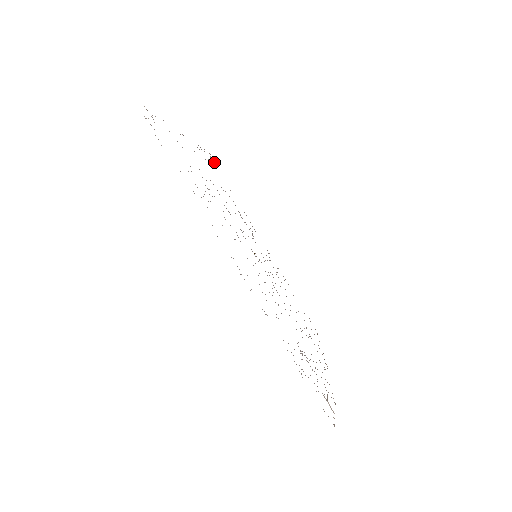
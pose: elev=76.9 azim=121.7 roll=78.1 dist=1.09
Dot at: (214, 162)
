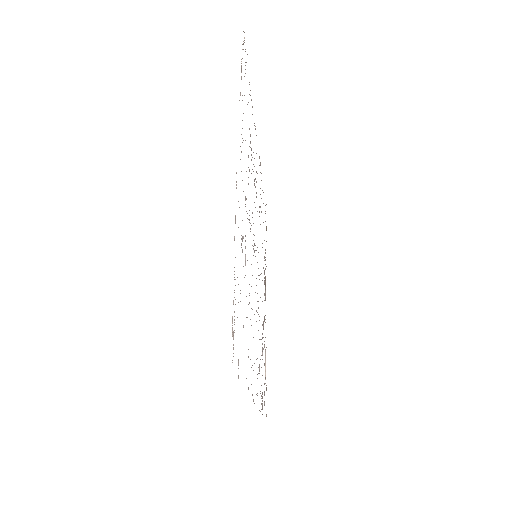
Dot at: occluded
